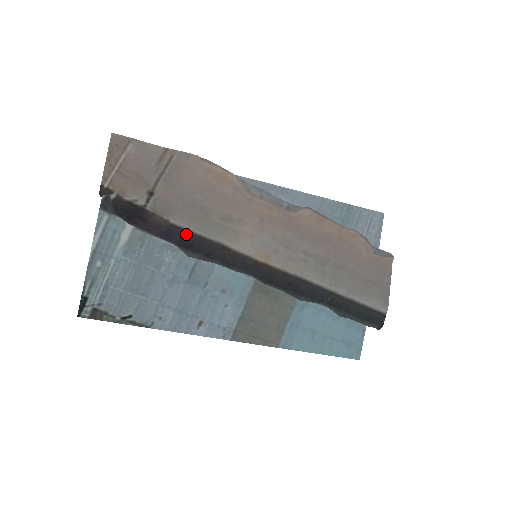
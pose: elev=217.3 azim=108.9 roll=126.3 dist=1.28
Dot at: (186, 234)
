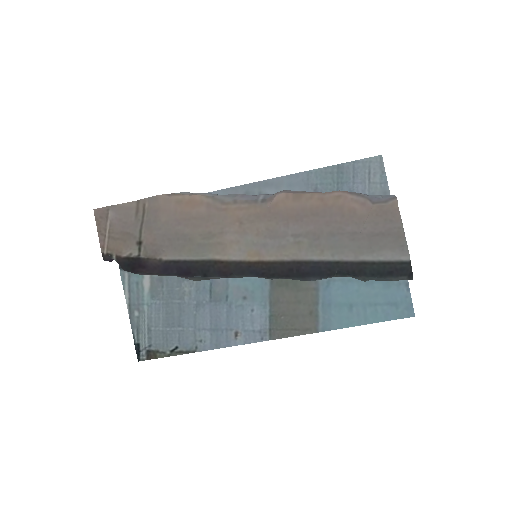
Dot at: (180, 264)
